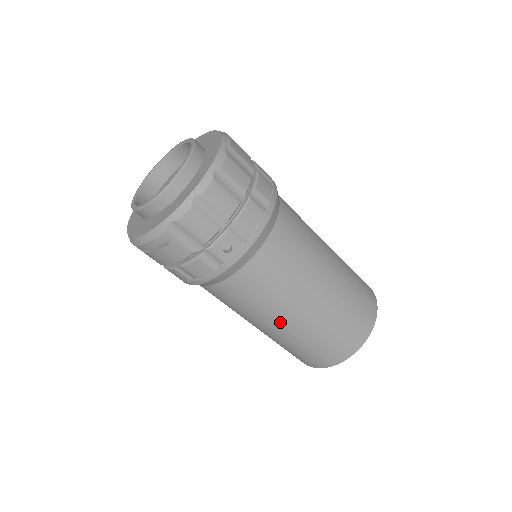
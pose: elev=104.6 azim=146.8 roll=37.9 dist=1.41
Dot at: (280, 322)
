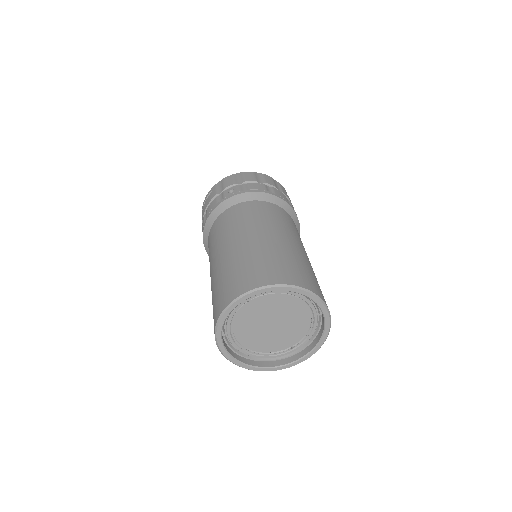
Dot at: (223, 250)
